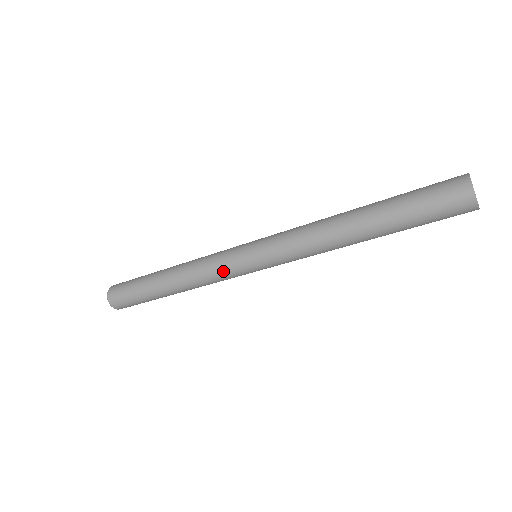
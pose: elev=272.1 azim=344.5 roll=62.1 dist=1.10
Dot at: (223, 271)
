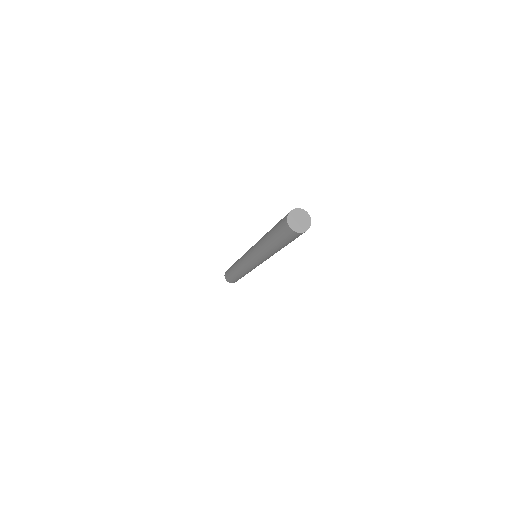
Dot at: (249, 268)
